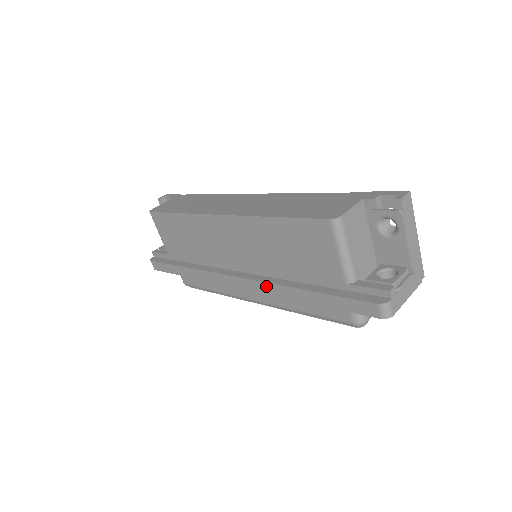
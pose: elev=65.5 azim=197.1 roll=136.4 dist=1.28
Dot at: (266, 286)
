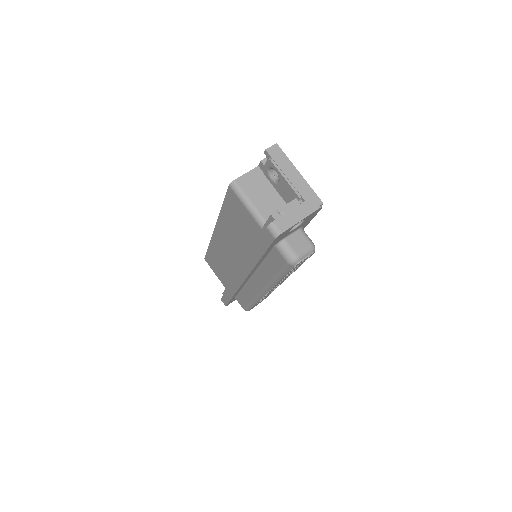
Dot at: (245, 266)
